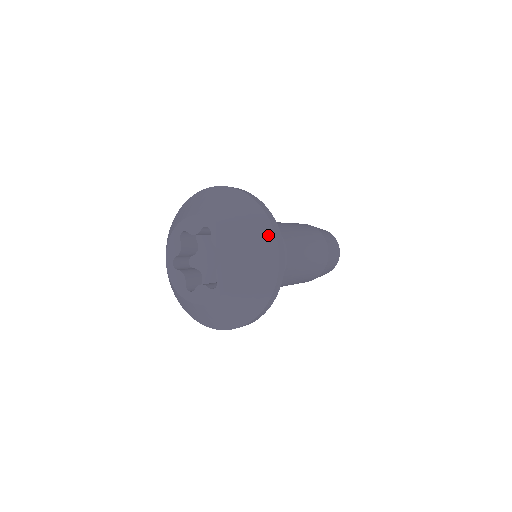
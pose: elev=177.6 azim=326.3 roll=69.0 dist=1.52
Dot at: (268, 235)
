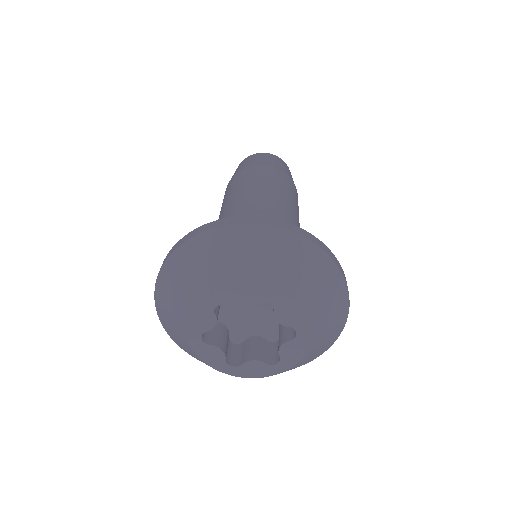
Dot at: (271, 236)
